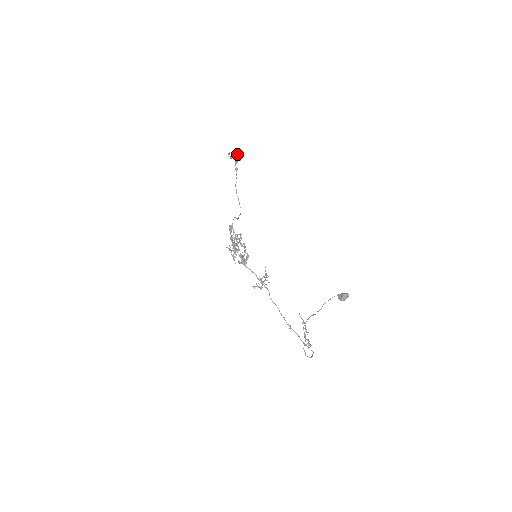
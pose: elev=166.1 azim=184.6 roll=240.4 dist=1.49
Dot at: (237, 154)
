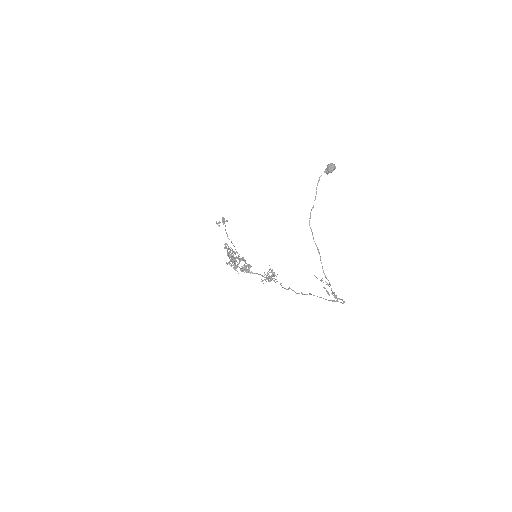
Dot at: (223, 217)
